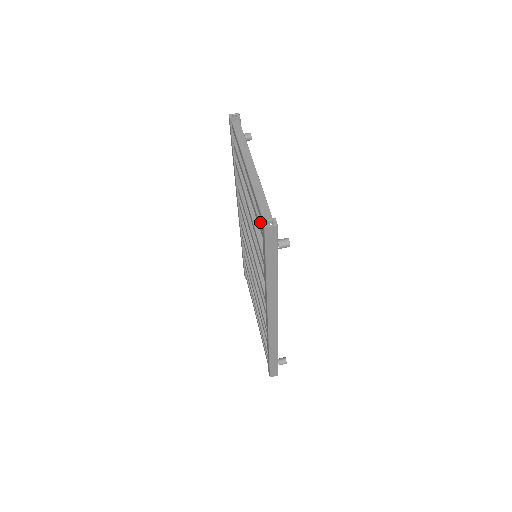
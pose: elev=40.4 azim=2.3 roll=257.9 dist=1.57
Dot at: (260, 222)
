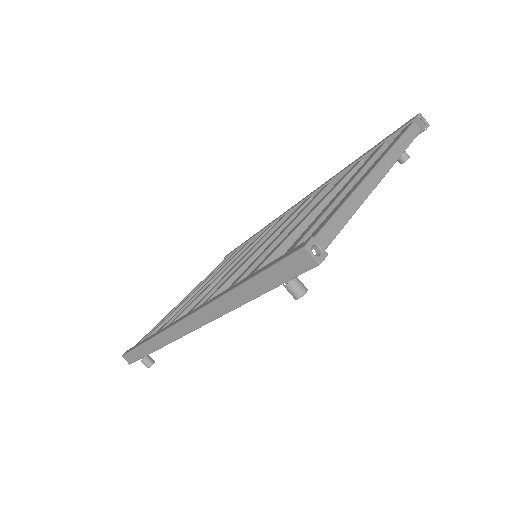
Dot at: (306, 235)
